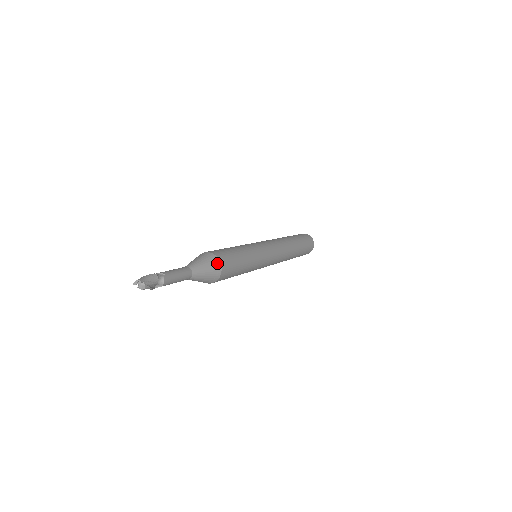
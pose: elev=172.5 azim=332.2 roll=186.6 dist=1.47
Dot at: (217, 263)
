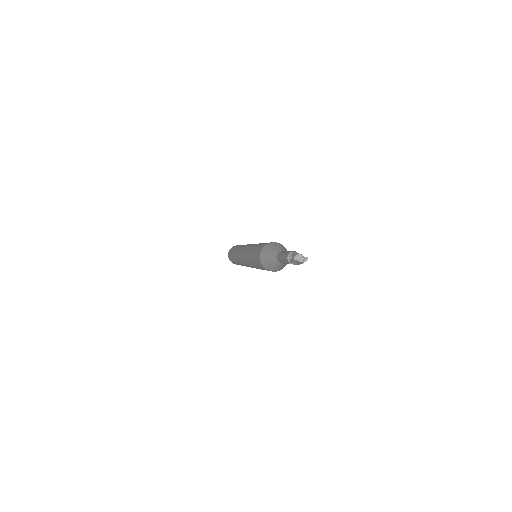
Dot at: occluded
